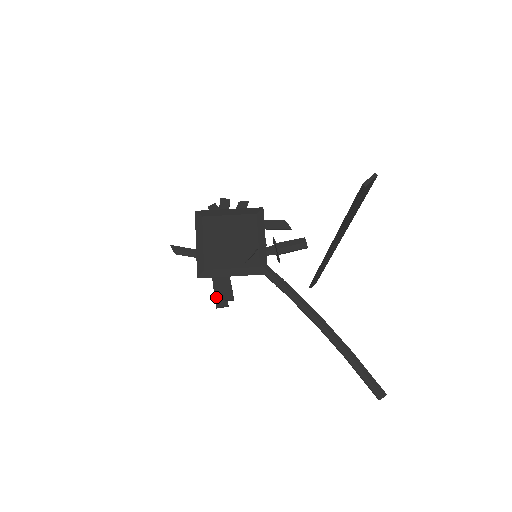
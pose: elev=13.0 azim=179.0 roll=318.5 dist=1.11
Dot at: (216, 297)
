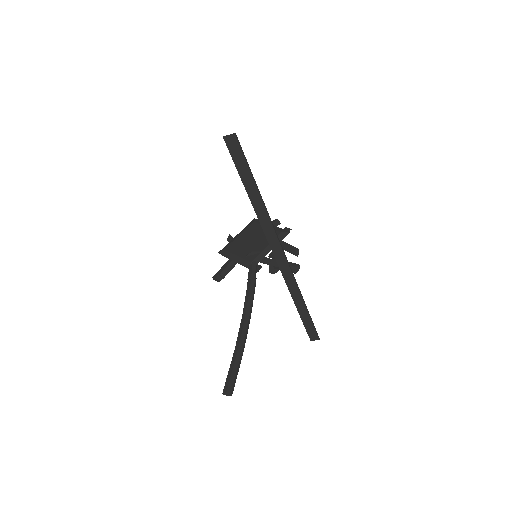
Dot at: (218, 272)
